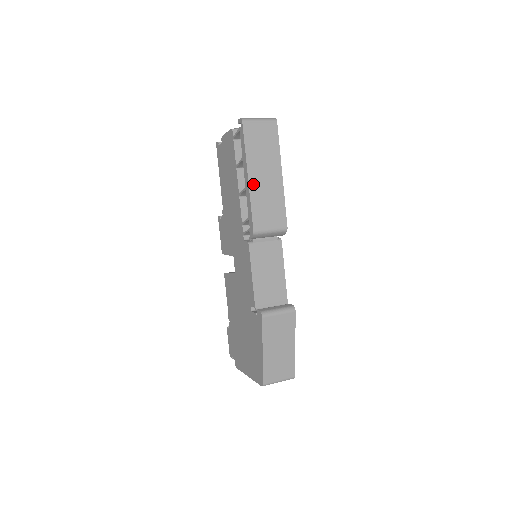
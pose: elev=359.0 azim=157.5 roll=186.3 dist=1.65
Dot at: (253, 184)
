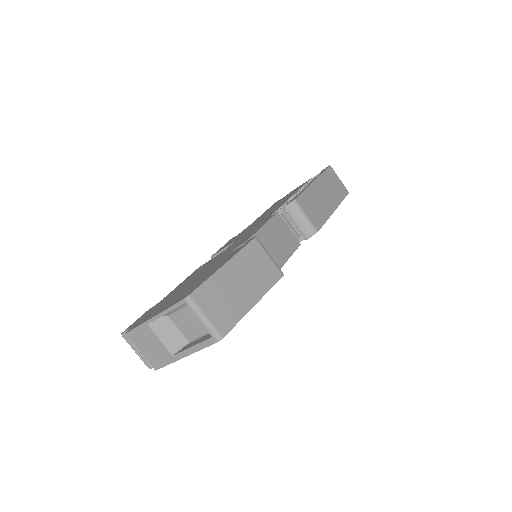
Dot at: (314, 187)
